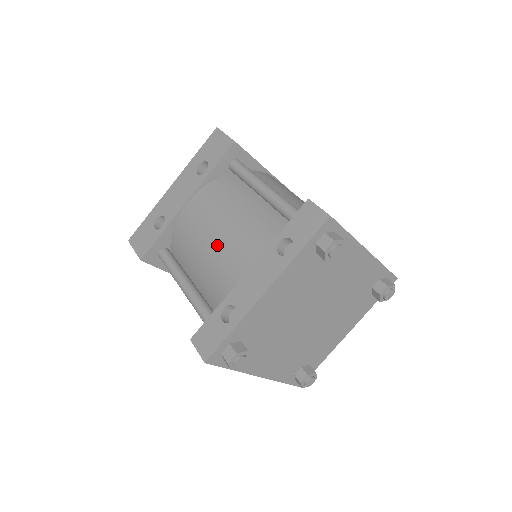
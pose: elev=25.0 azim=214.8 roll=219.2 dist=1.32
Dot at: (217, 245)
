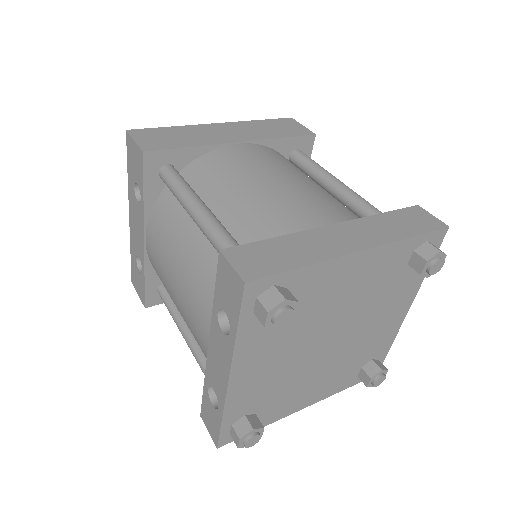
Dot at: (180, 302)
